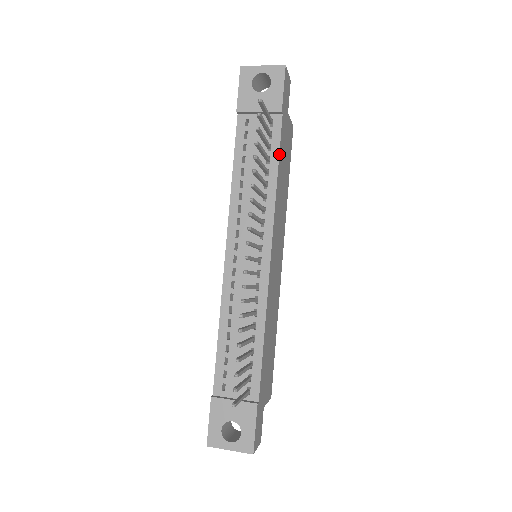
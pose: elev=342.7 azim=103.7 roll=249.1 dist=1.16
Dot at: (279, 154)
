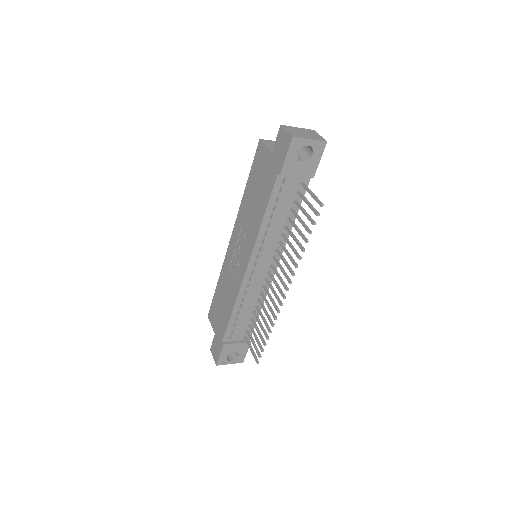
Dot at: occluded
